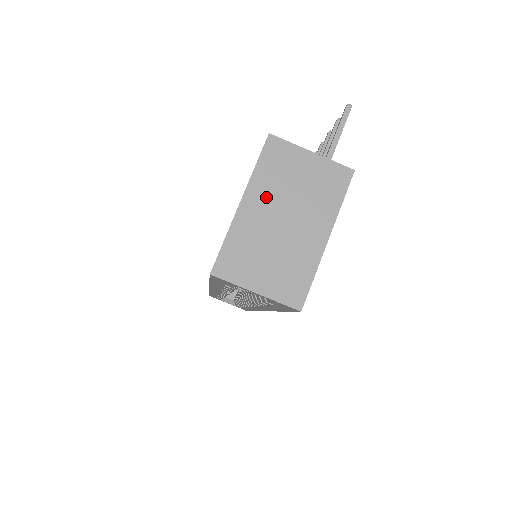
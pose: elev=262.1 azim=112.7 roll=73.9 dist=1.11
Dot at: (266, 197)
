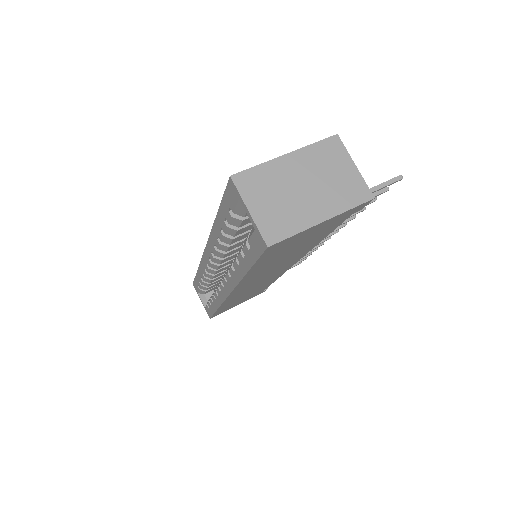
Dot at: (305, 165)
